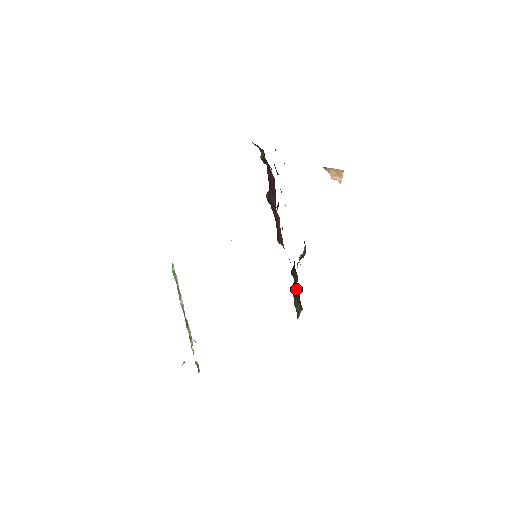
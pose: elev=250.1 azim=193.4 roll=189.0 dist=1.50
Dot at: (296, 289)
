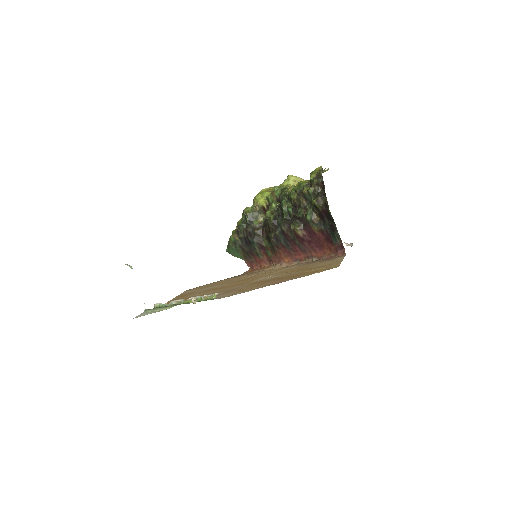
Dot at: (248, 249)
